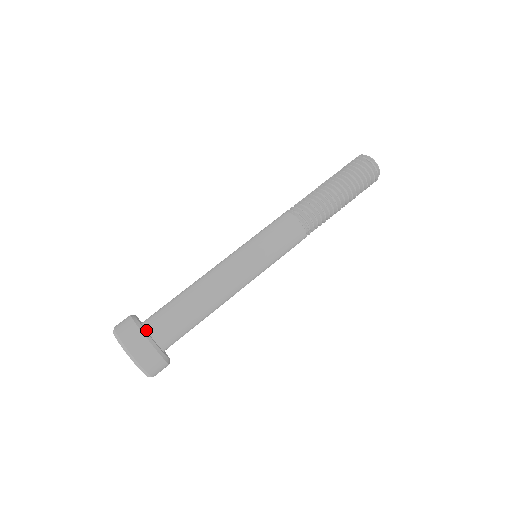
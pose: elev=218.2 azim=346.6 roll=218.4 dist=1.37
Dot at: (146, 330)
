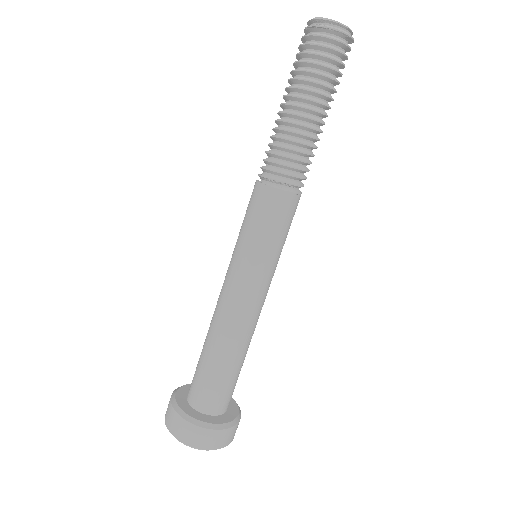
Dot at: (187, 400)
